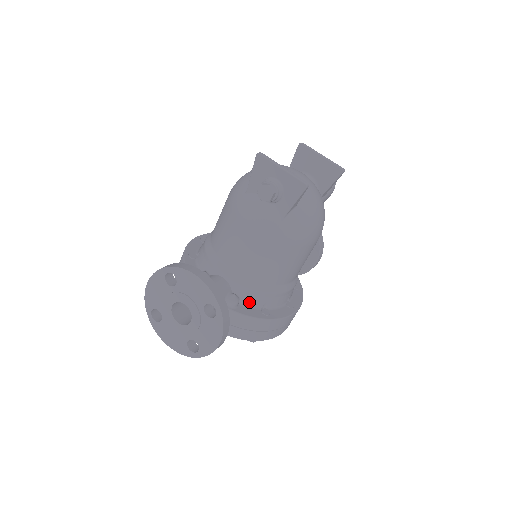
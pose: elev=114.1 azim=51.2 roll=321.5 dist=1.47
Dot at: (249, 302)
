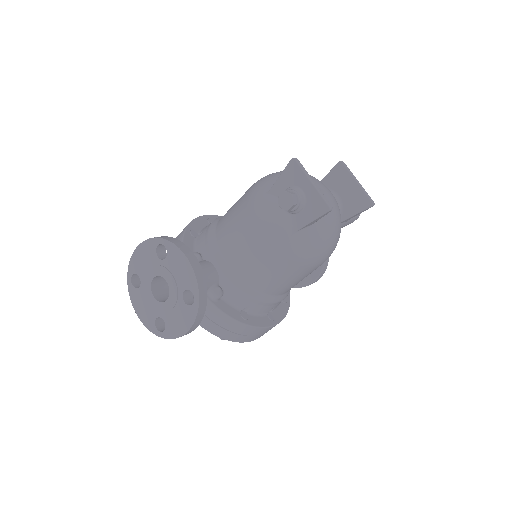
Dot at: (232, 300)
